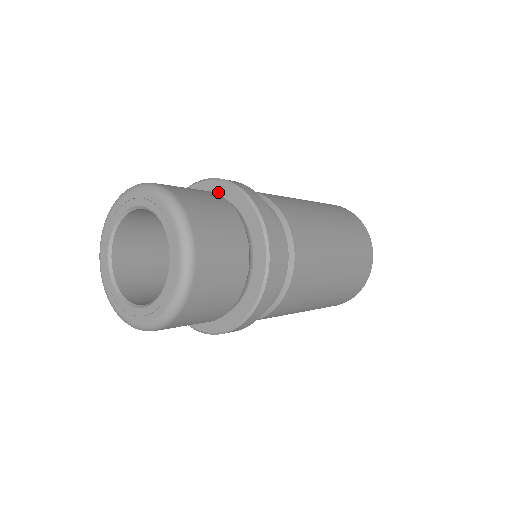
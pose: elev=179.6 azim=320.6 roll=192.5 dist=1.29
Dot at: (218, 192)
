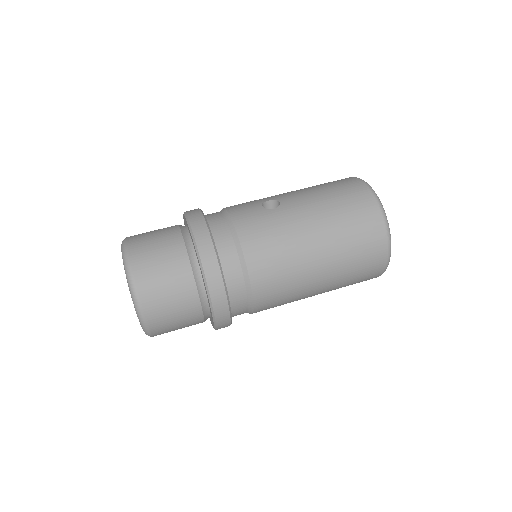
Dot at: (194, 247)
